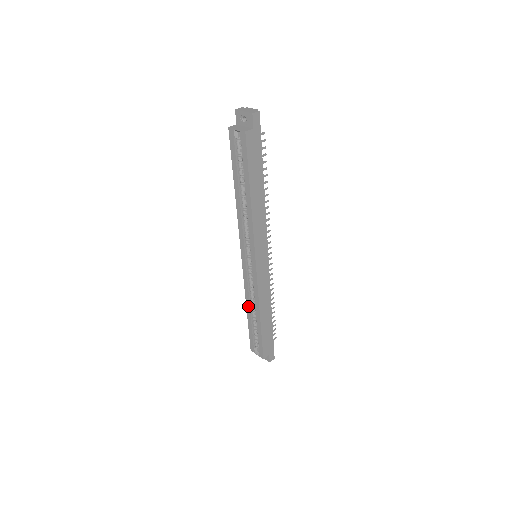
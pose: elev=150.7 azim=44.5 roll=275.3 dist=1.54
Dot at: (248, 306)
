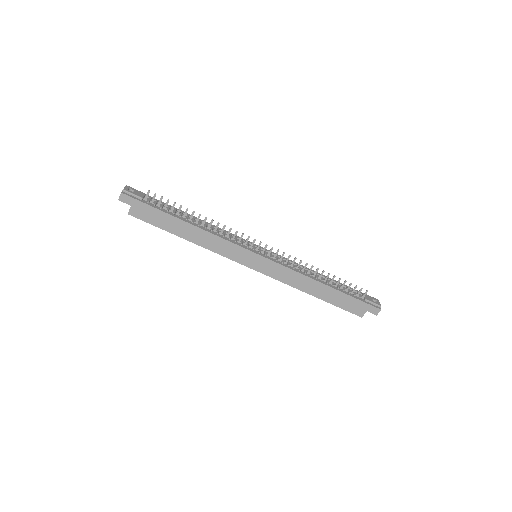
Dot at: occluded
